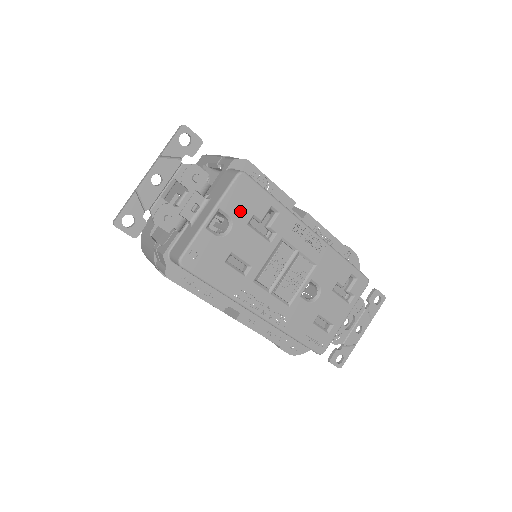
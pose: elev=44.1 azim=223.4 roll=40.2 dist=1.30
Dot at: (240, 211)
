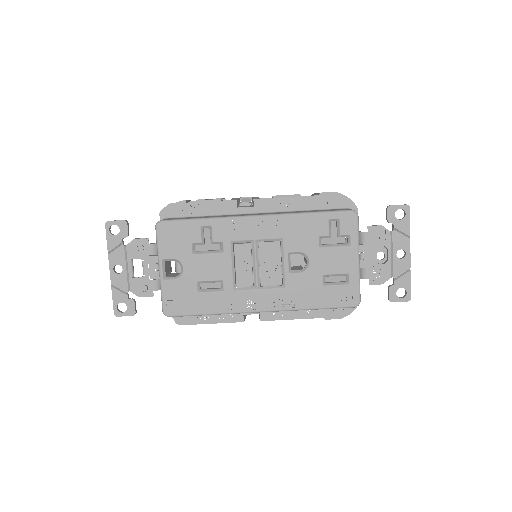
Dot at: (179, 249)
